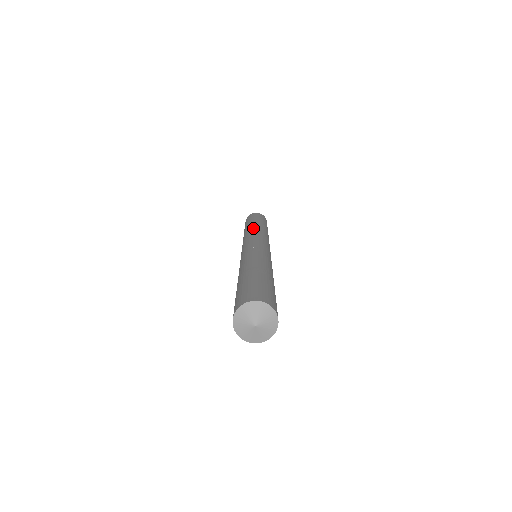
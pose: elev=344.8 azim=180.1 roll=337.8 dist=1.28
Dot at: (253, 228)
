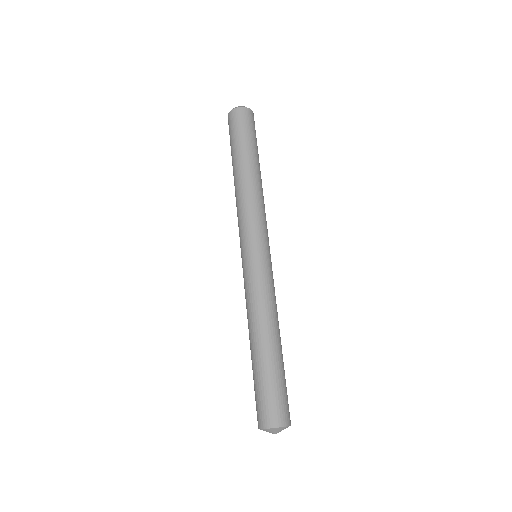
Dot at: (245, 192)
